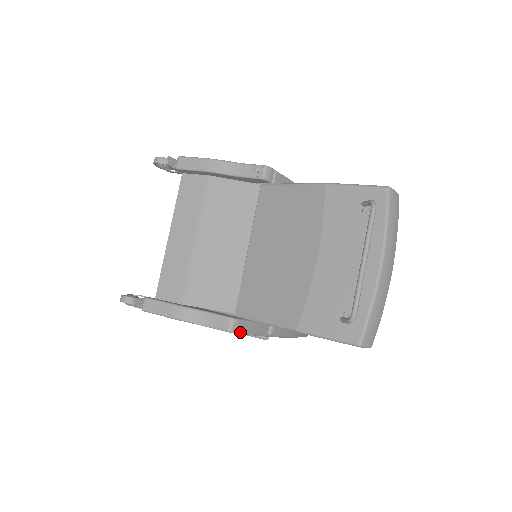
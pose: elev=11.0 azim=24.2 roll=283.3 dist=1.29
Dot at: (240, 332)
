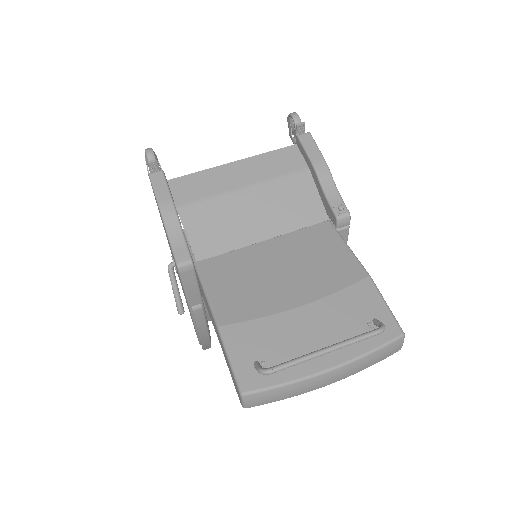
Dot at: (182, 276)
